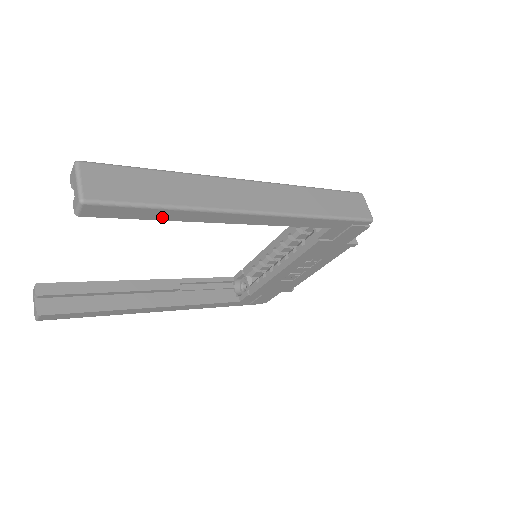
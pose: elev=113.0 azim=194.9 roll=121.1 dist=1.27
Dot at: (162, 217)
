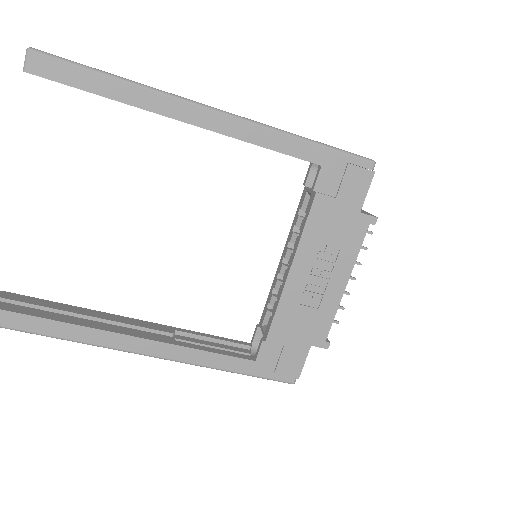
Dot at: (109, 93)
